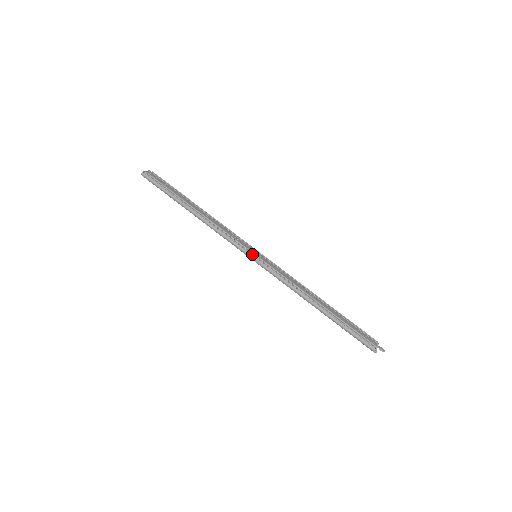
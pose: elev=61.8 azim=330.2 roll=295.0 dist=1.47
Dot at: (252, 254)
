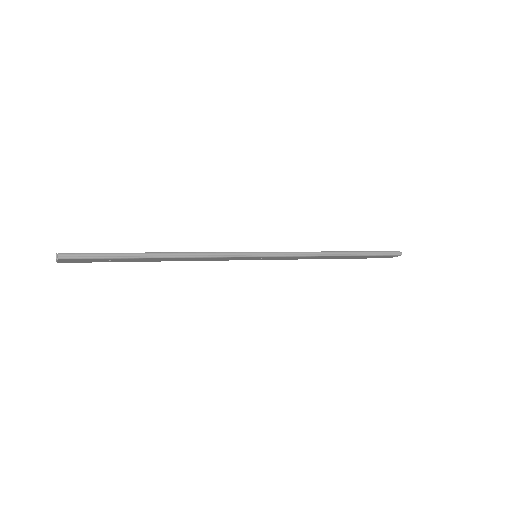
Dot at: (256, 252)
